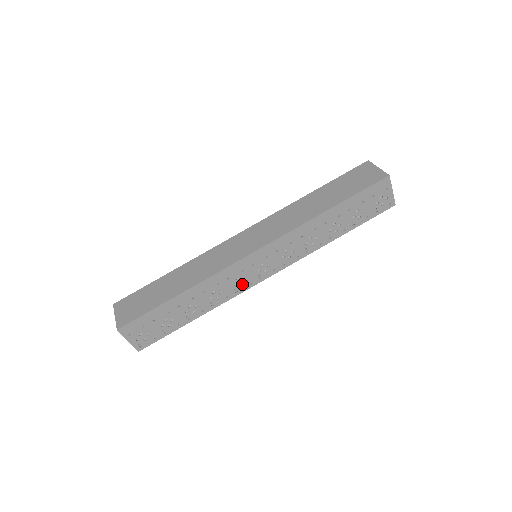
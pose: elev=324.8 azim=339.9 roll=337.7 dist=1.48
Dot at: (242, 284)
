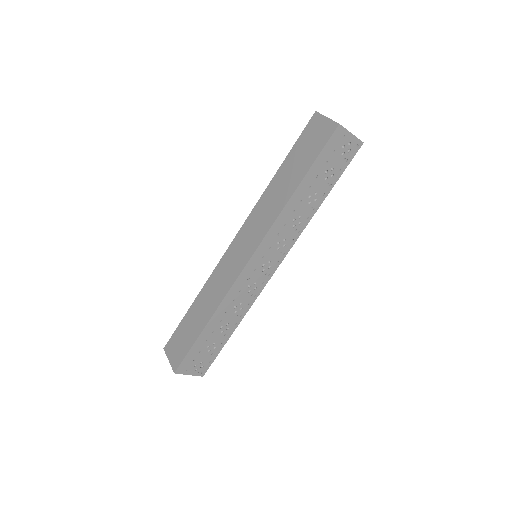
Dot at: (256, 287)
